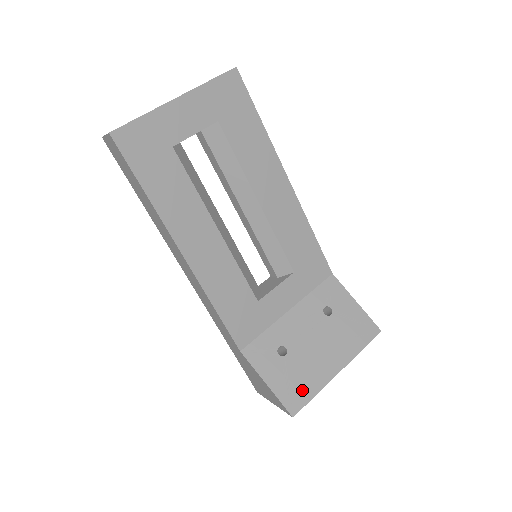
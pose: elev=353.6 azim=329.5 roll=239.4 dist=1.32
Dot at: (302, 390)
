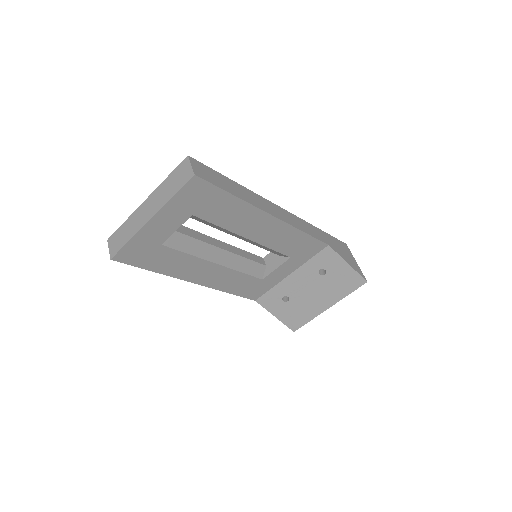
Dot at: (300, 319)
